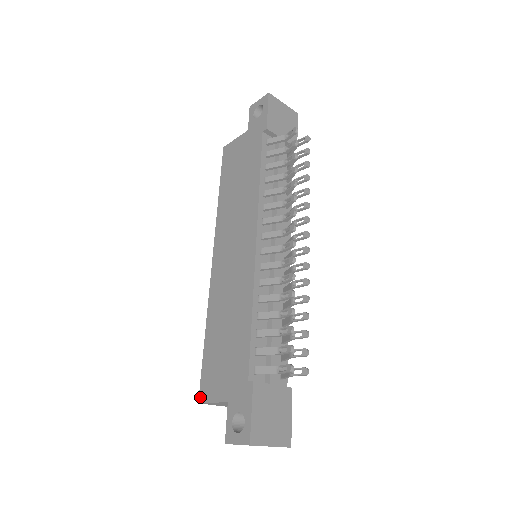
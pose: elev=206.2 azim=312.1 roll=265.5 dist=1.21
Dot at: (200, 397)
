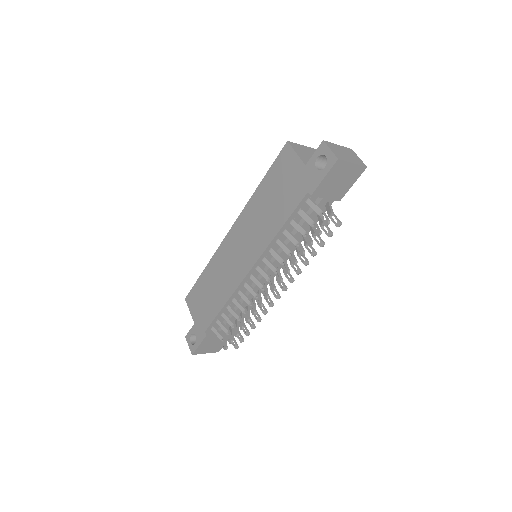
Dot at: (187, 298)
